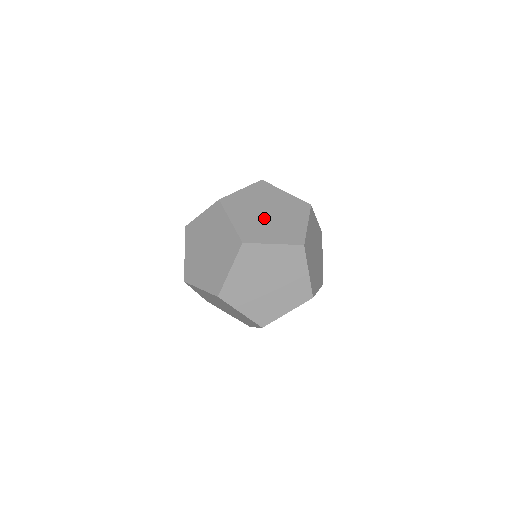
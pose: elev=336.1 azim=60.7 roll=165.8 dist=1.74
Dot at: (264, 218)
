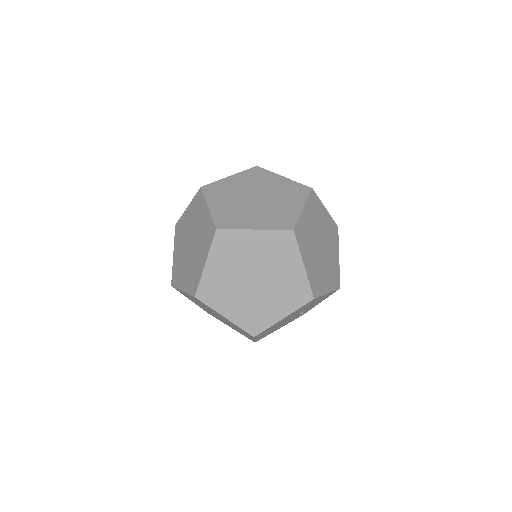
Dot at: occluded
